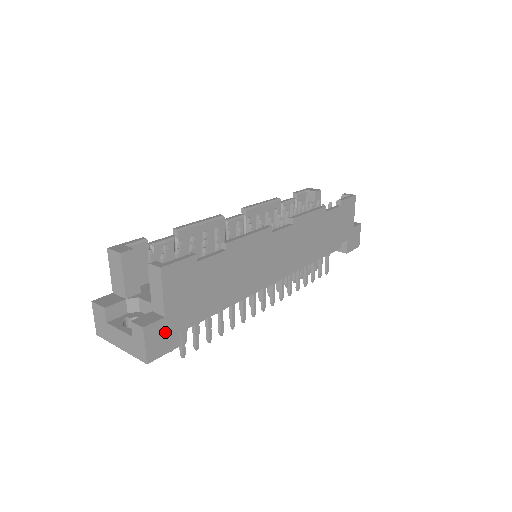
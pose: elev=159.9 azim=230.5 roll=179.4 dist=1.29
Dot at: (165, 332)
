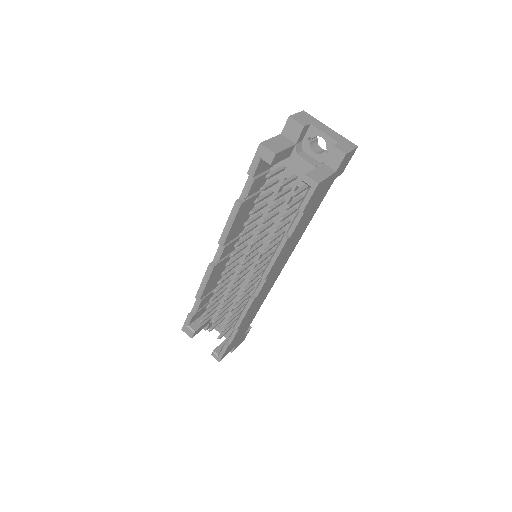
Dot at: (241, 340)
